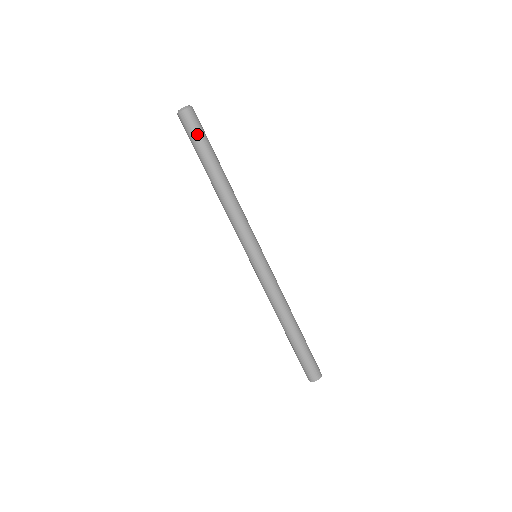
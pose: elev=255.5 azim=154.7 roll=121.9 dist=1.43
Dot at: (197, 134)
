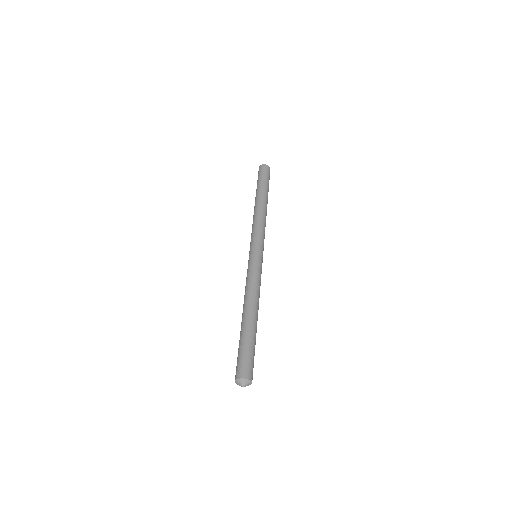
Dot at: (267, 177)
